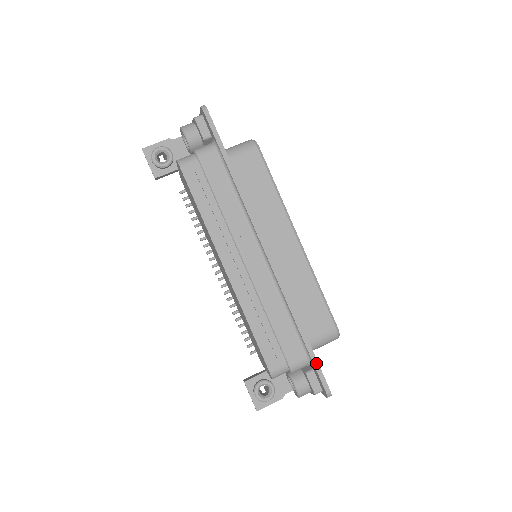
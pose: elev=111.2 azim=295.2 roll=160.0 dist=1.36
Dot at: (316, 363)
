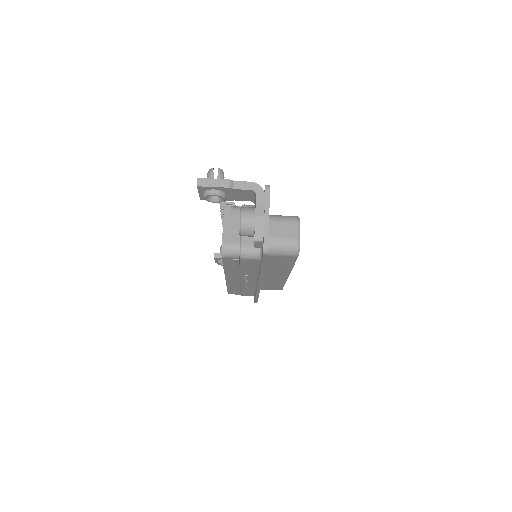
Dot at: (257, 300)
